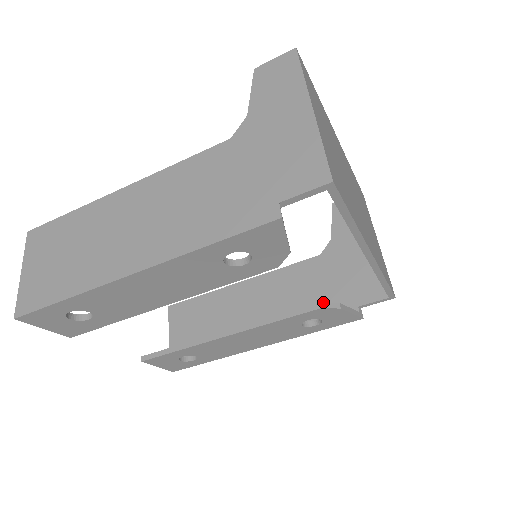
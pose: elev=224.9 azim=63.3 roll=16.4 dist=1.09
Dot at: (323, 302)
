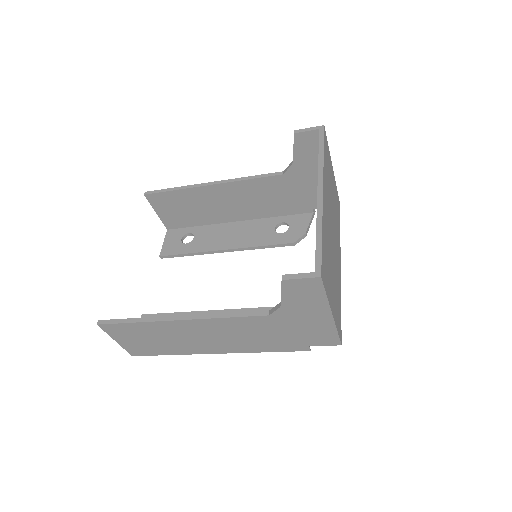
Dot at: (286, 205)
